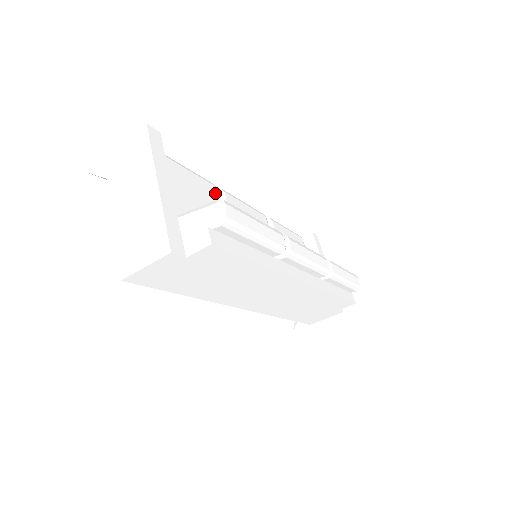
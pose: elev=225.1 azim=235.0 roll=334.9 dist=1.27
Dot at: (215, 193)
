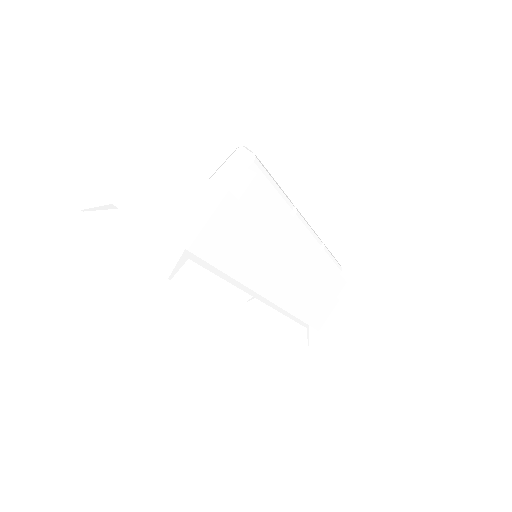
Dot at: occluded
